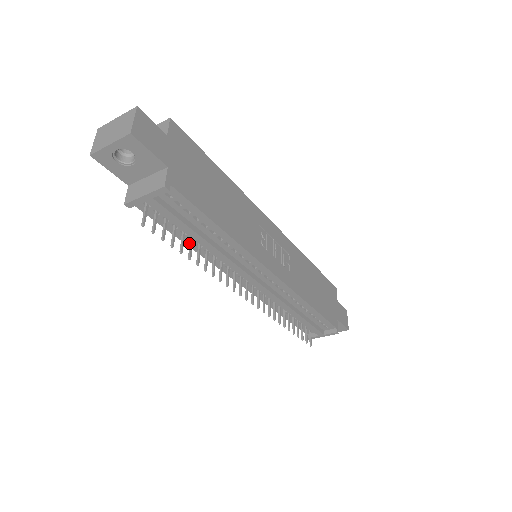
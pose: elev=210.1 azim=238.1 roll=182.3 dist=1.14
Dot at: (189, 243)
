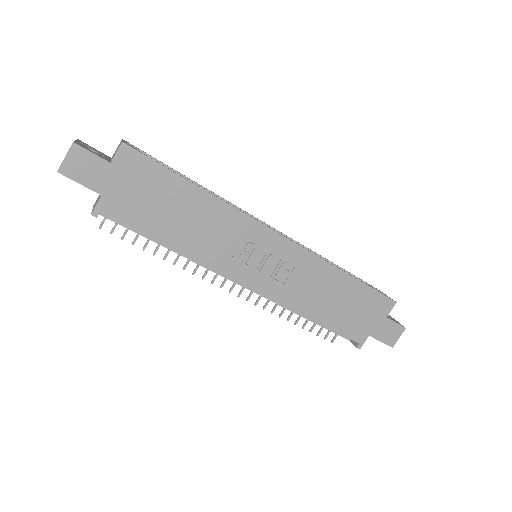
Dot at: occluded
